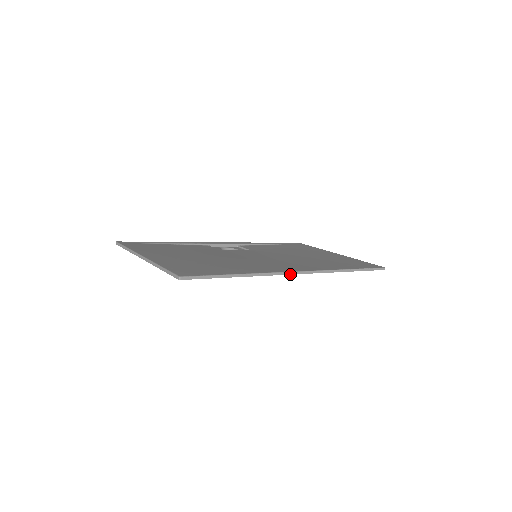
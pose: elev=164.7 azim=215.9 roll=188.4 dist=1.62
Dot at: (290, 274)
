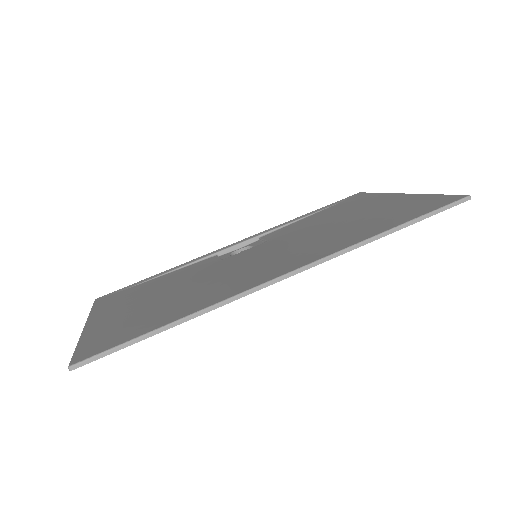
Dot at: (267, 286)
